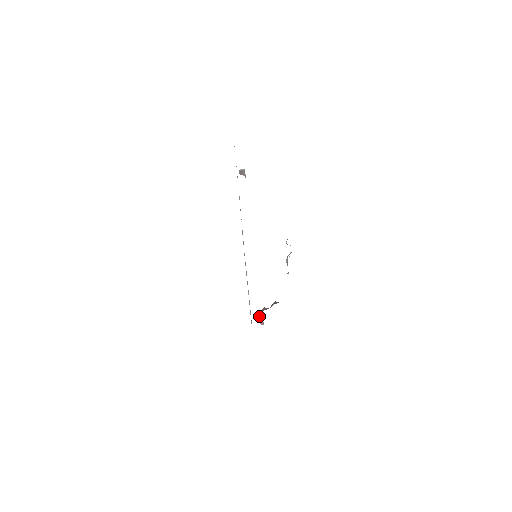
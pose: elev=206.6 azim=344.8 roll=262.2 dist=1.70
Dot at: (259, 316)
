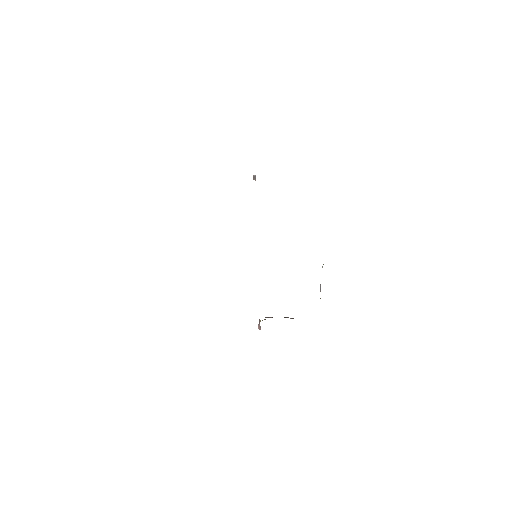
Dot at: (259, 321)
